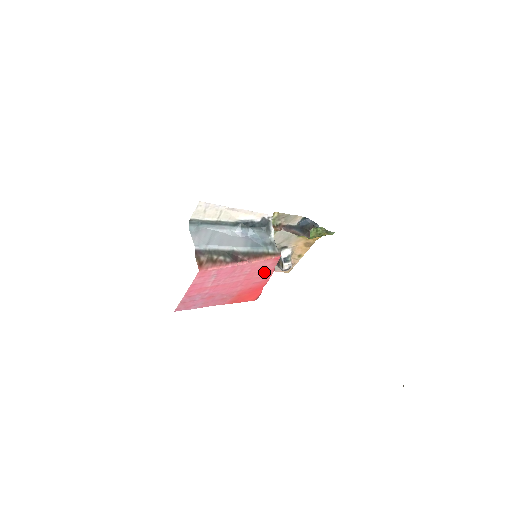
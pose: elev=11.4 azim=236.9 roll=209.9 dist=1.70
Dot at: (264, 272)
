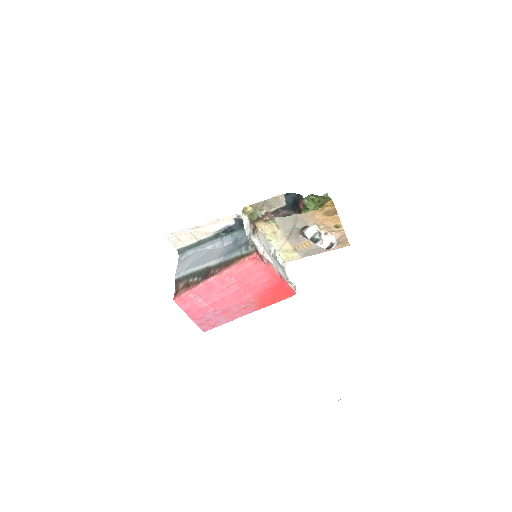
Dot at: (258, 273)
